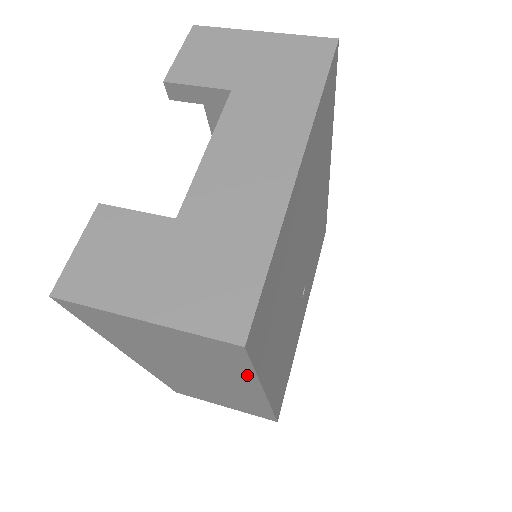
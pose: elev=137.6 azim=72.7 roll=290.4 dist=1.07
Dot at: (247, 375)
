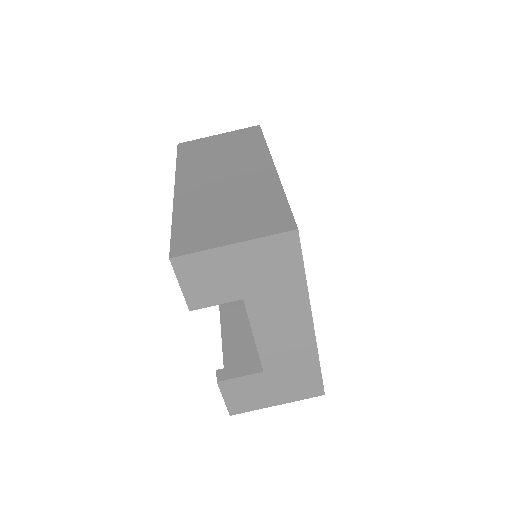
Dot at: occluded
